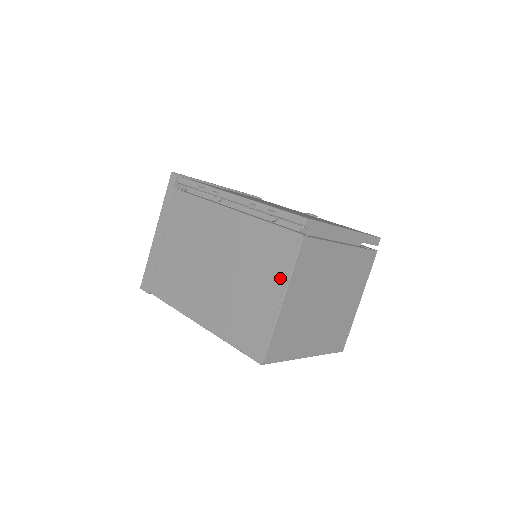
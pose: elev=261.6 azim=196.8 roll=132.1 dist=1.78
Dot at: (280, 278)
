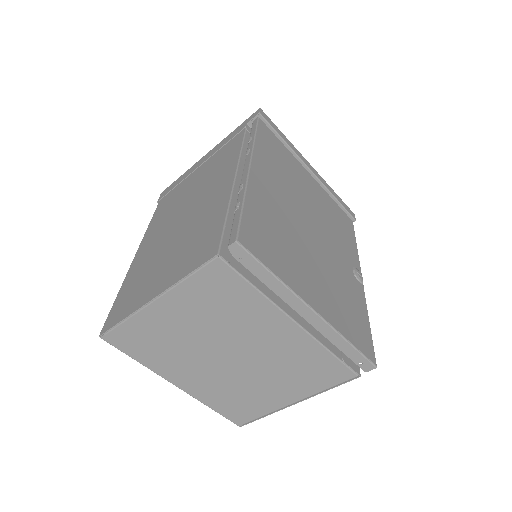
Dot at: (173, 277)
